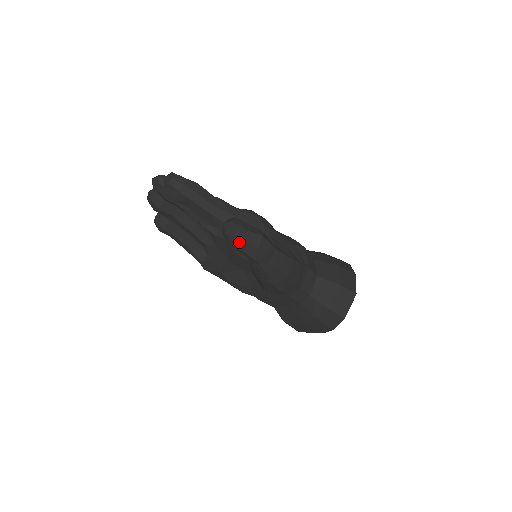
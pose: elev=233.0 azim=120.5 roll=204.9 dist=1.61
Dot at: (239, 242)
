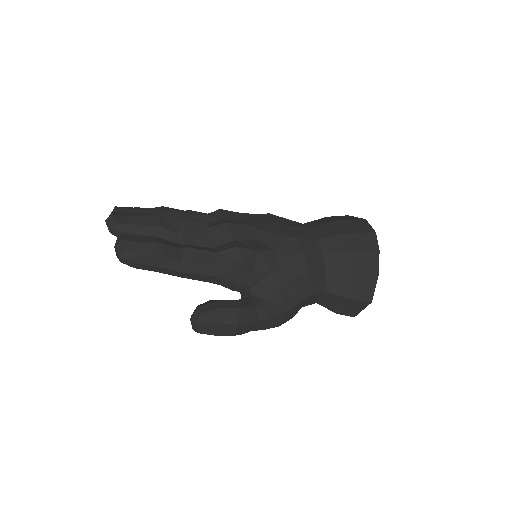
Dot at: (210, 334)
